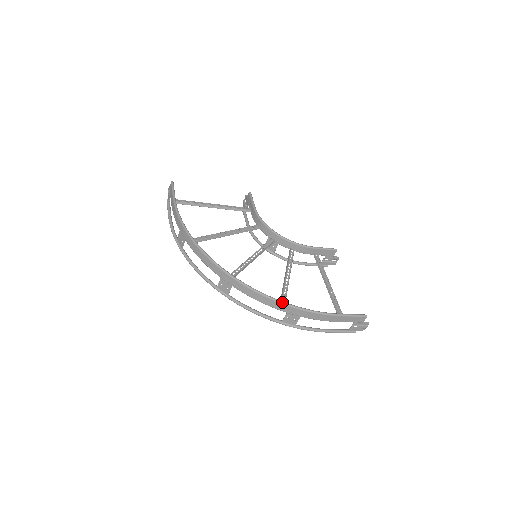
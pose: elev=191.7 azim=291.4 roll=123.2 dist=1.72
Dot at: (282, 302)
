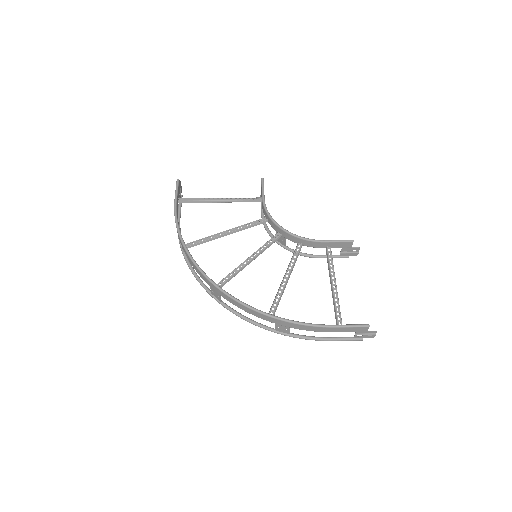
Dot at: (266, 314)
